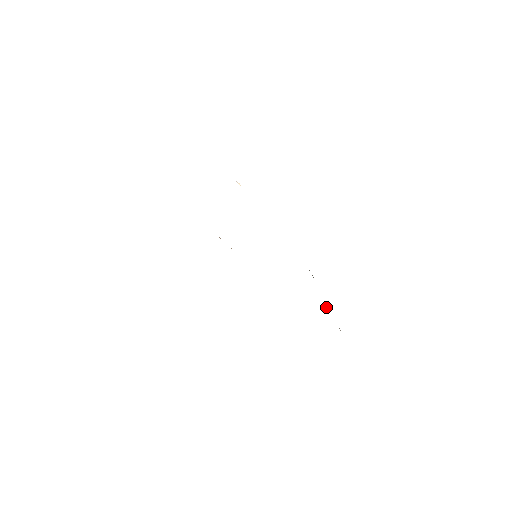
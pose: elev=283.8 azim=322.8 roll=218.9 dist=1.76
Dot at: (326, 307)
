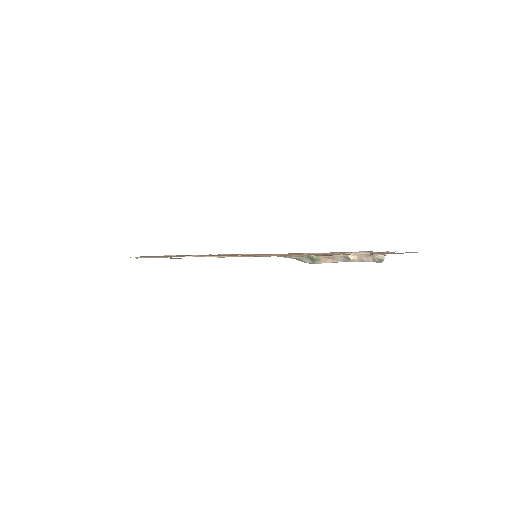
Dot at: (351, 254)
